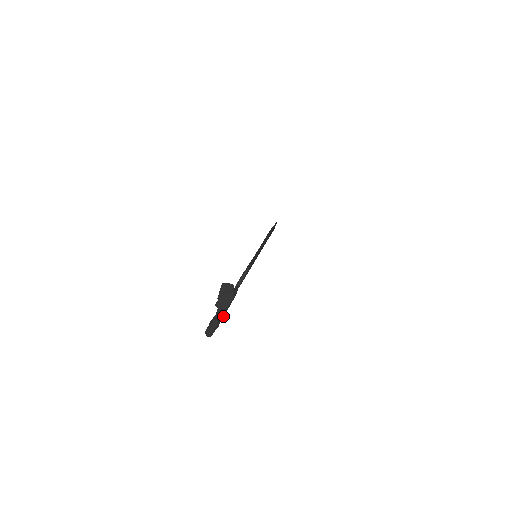
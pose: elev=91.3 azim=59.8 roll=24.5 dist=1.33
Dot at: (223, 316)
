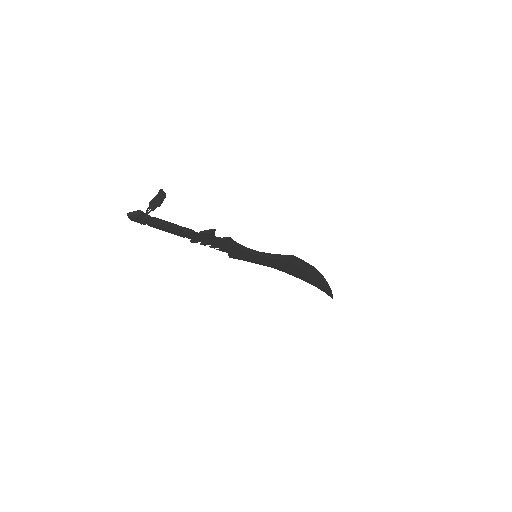
Dot at: (157, 225)
